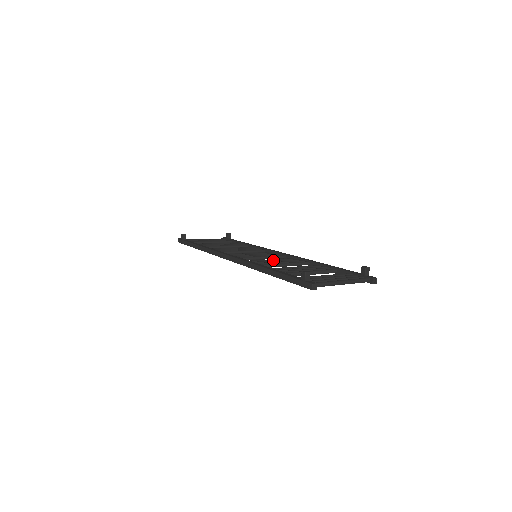
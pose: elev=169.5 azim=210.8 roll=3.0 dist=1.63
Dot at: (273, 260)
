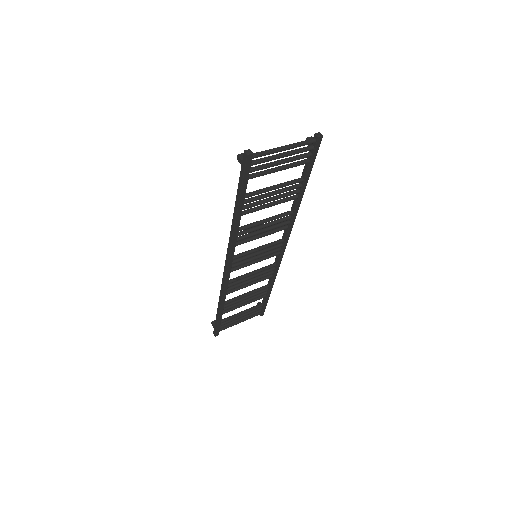
Dot at: (261, 234)
